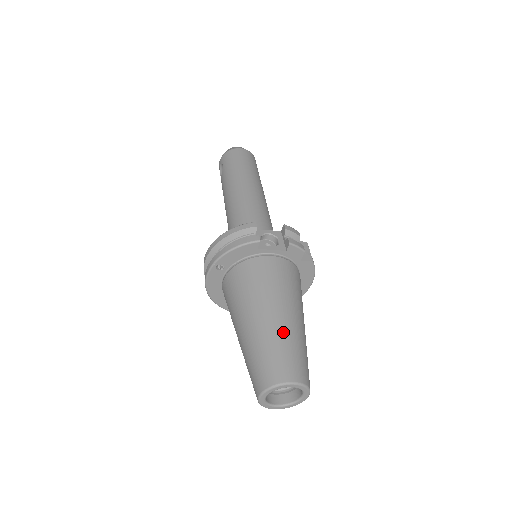
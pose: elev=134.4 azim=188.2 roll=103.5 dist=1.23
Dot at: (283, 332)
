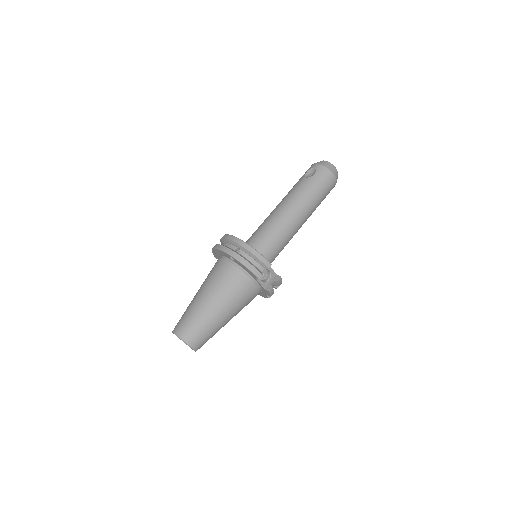
Dot at: (215, 325)
